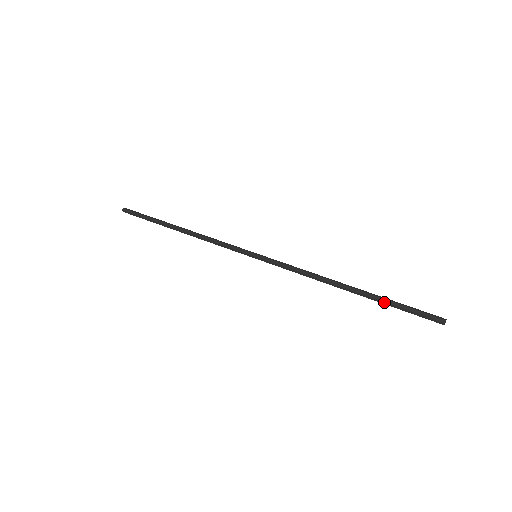
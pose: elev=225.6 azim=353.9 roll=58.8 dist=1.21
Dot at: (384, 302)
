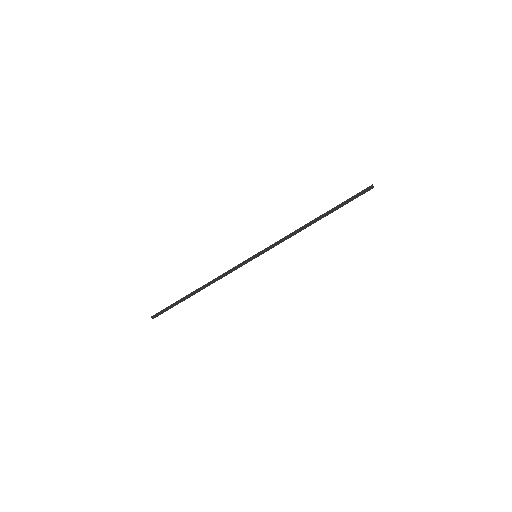
Dot at: (339, 207)
